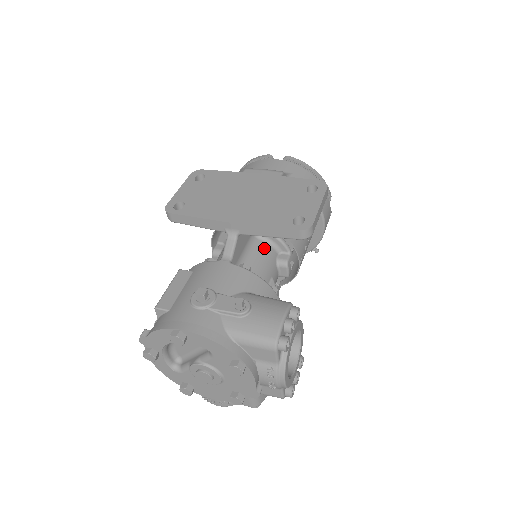
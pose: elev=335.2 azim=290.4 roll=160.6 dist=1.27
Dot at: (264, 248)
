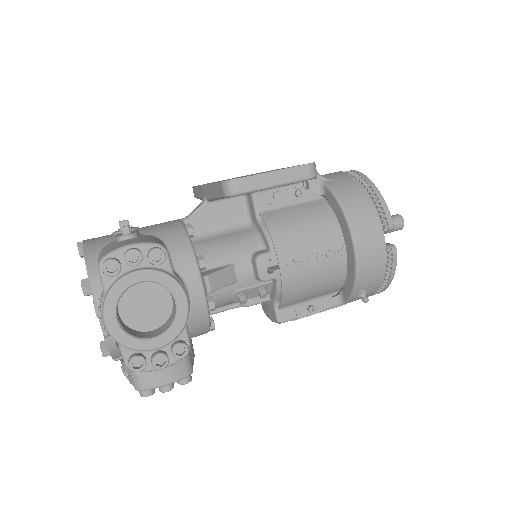
Dot at: (246, 235)
